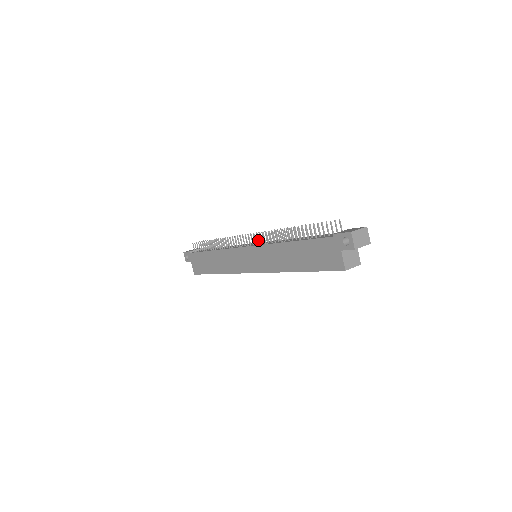
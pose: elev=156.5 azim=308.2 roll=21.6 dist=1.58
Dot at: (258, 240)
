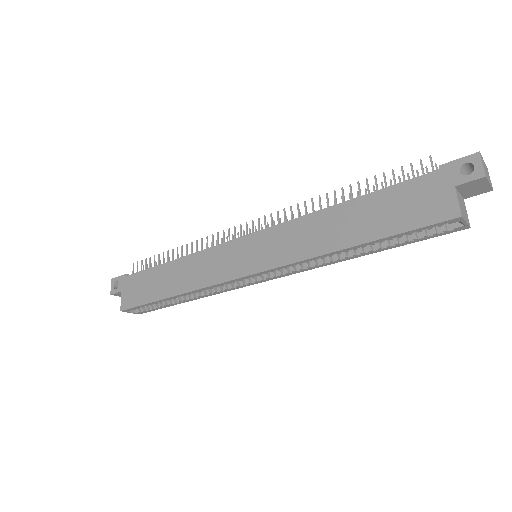
Dot at: (272, 222)
